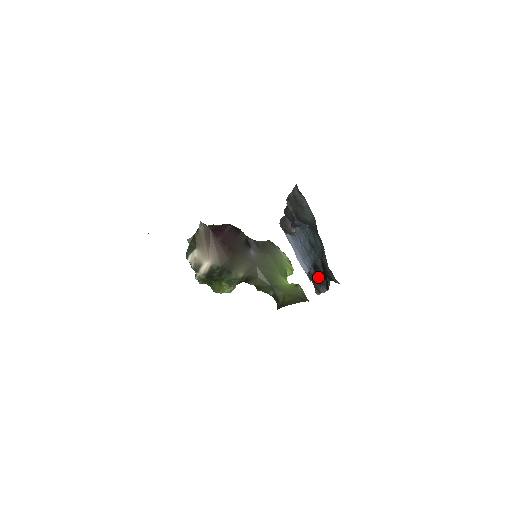
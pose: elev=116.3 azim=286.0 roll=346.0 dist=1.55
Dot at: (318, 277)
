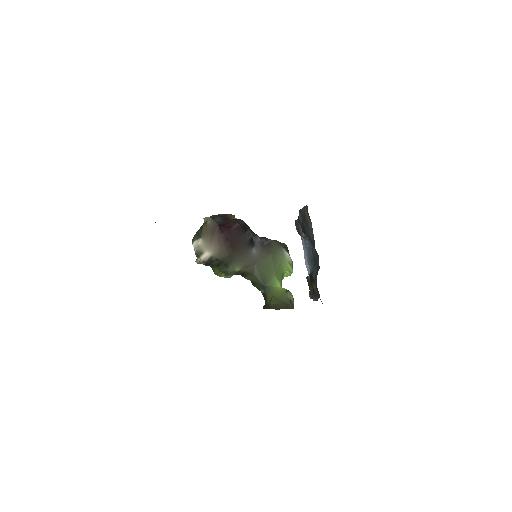
Dot at: occluded
